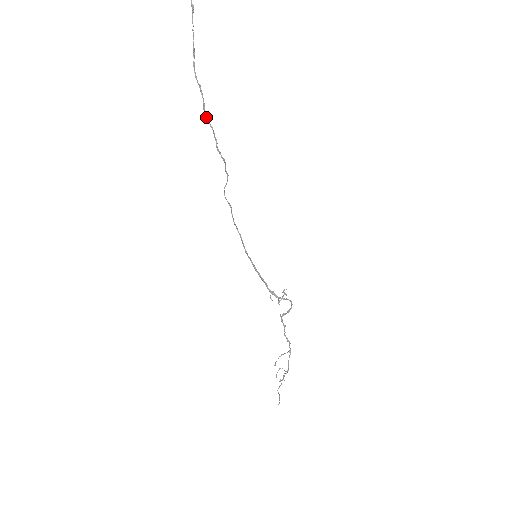
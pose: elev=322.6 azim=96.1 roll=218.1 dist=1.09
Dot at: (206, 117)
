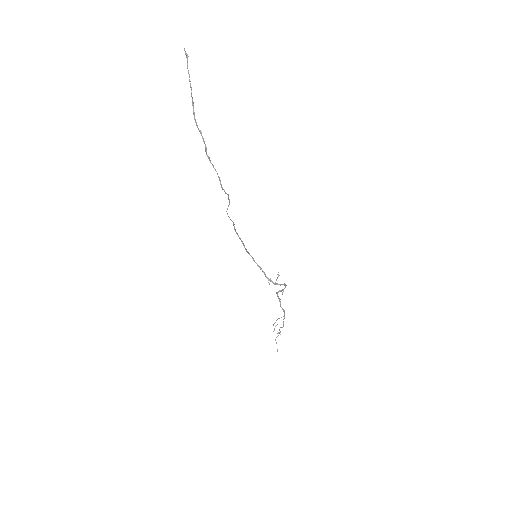
Dot at: (209, 160)
